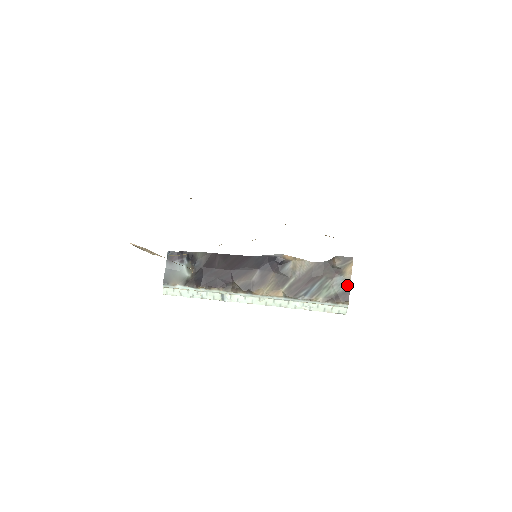
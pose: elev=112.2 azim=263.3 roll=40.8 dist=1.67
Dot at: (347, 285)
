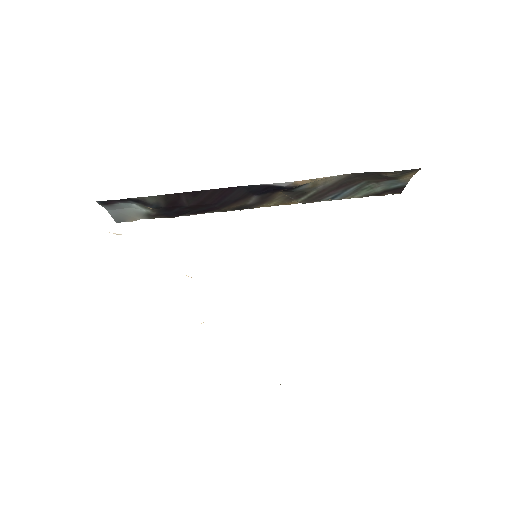
Dot at: (402, 184)
